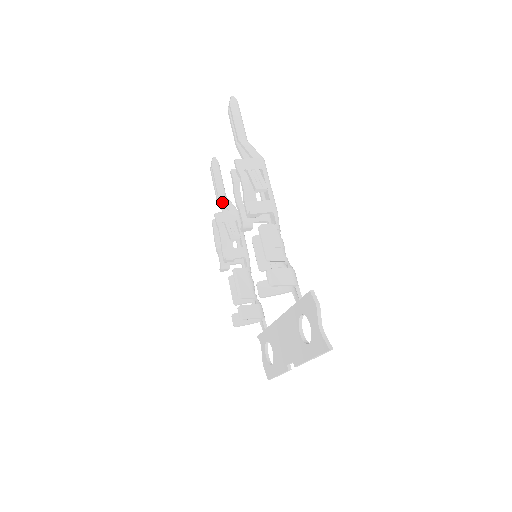
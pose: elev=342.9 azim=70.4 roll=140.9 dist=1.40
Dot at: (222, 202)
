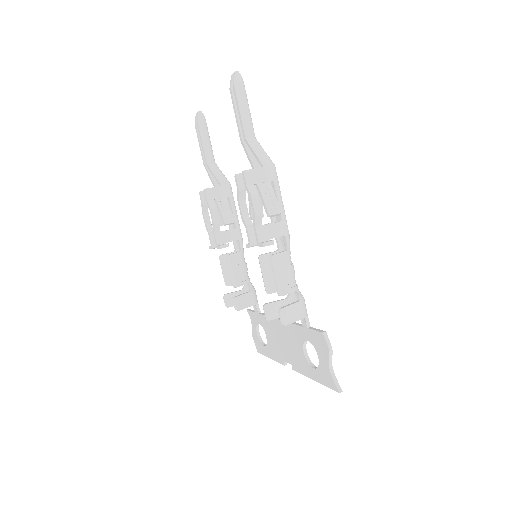
Dot at: (211, 172)
